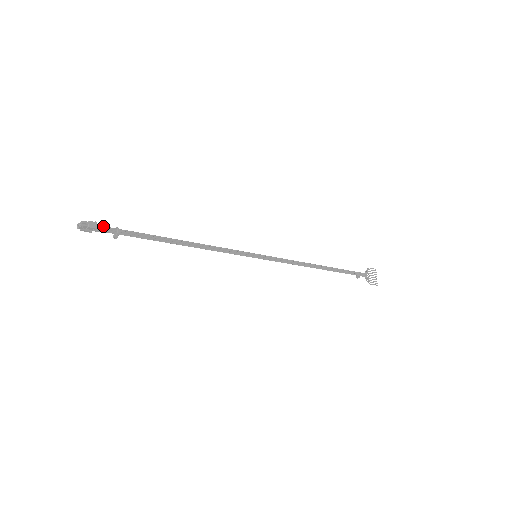
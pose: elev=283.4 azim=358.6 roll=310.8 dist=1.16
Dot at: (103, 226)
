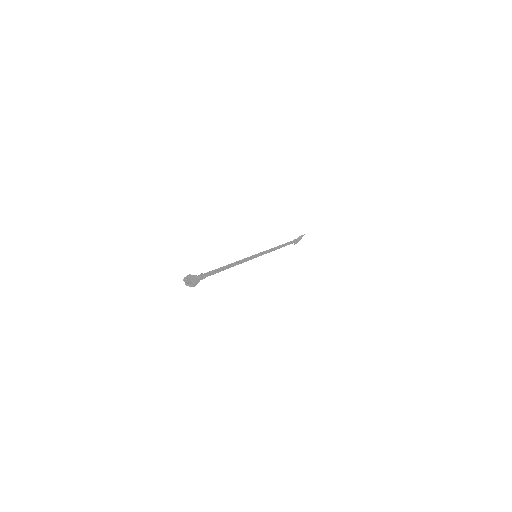
Dot at: occluded
